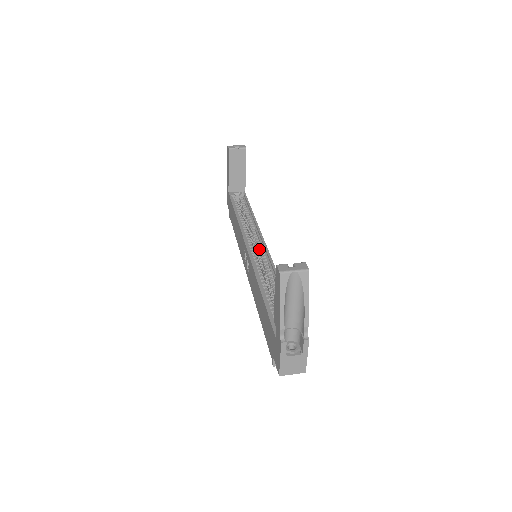
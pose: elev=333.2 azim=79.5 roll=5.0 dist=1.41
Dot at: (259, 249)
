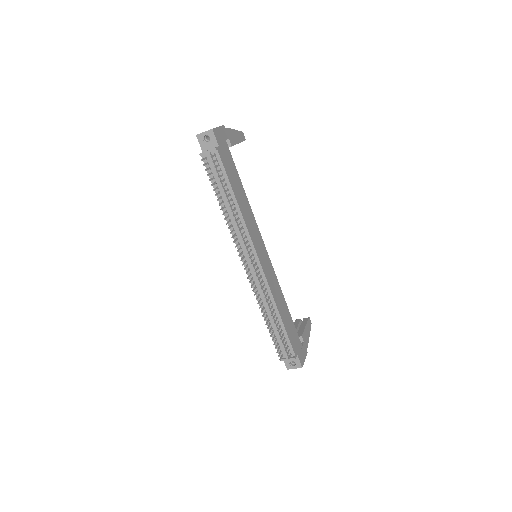
Dot at: occluded
